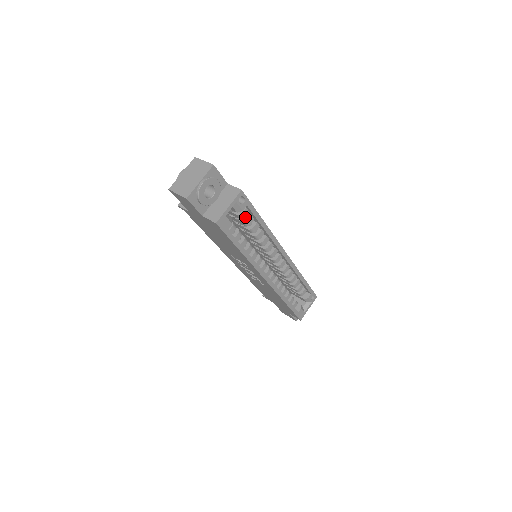
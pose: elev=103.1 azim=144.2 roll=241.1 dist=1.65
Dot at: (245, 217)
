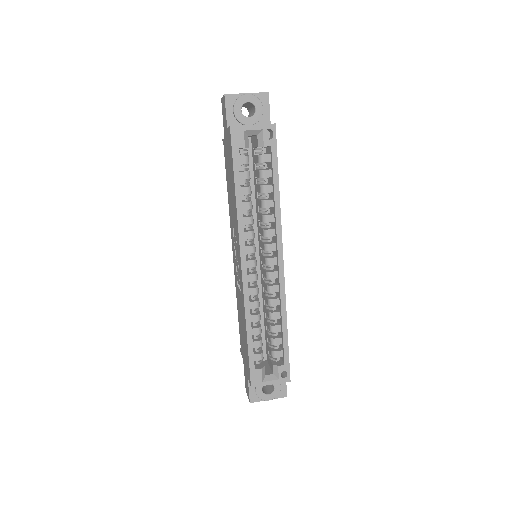
Dot at: (265, 167)
